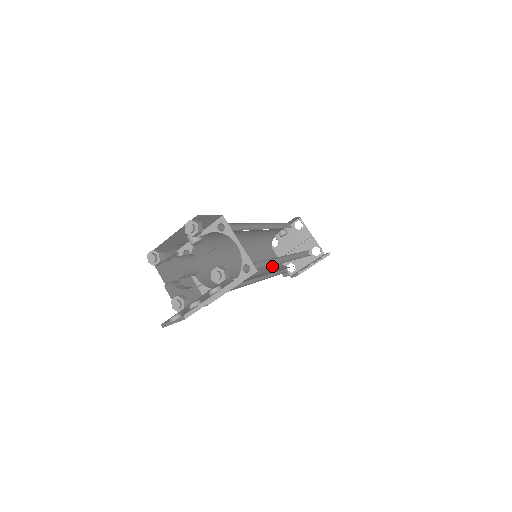
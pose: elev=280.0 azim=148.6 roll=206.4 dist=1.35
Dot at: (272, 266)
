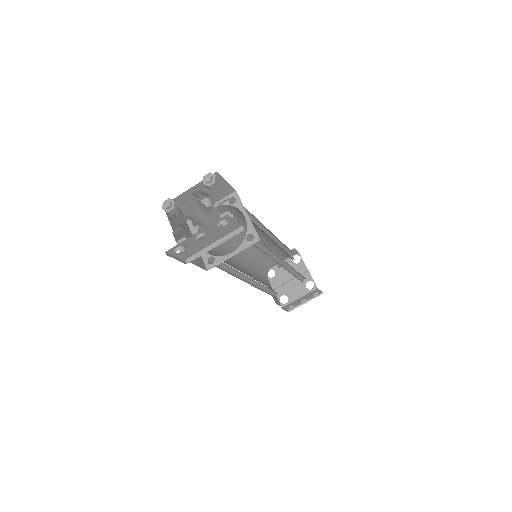
Dot at: (267, 286)
